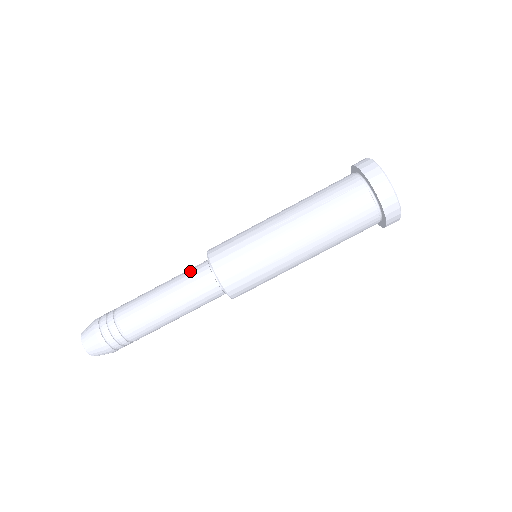
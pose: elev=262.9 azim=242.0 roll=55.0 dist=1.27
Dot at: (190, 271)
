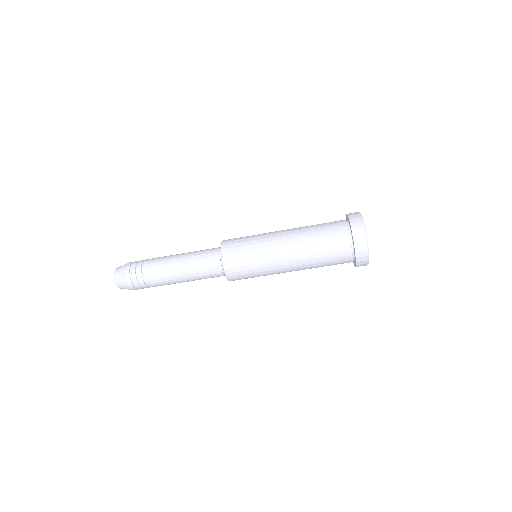
Dot at: (205, 261)
